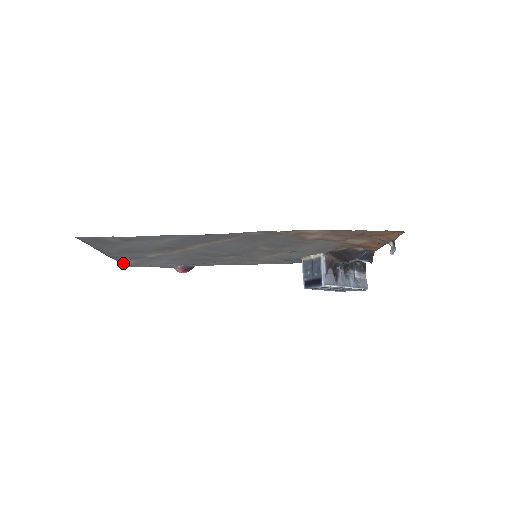
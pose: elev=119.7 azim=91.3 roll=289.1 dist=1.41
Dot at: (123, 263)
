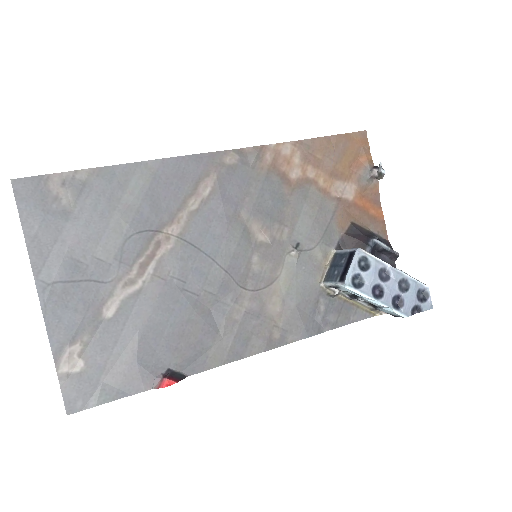
Dot at: (61, 383)
